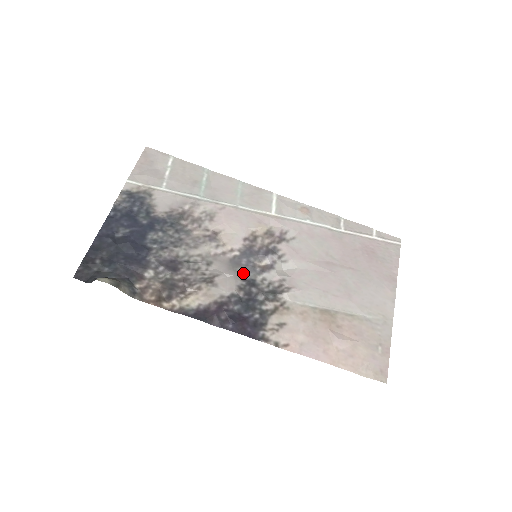
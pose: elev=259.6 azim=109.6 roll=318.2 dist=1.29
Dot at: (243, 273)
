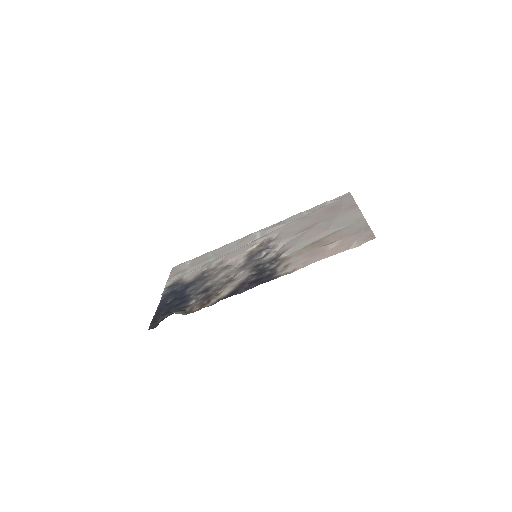
Dot at: (251, 266)
